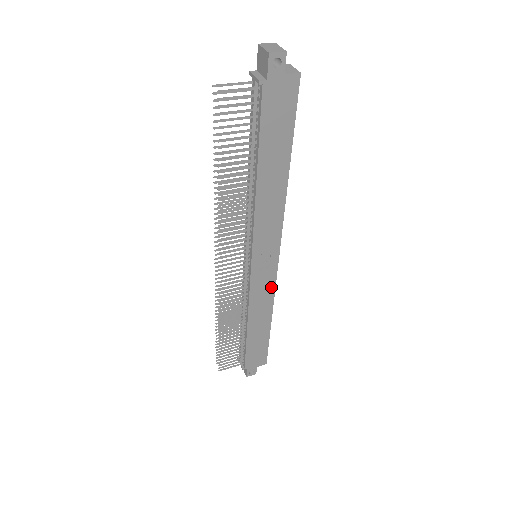
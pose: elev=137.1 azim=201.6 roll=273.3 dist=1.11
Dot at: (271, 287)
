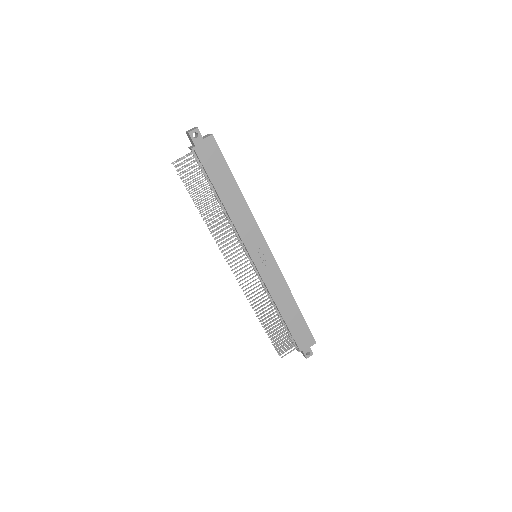
Dot at: (279, 275)
